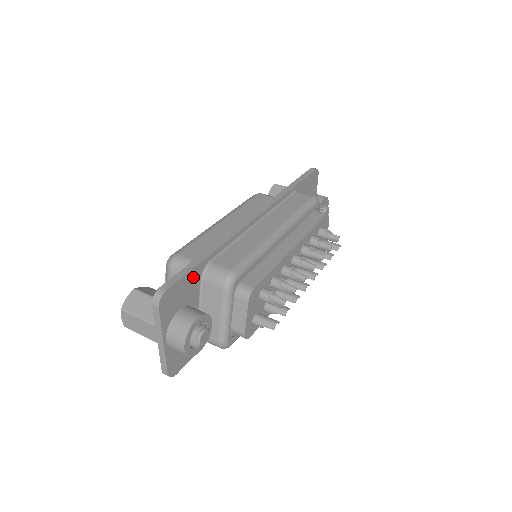
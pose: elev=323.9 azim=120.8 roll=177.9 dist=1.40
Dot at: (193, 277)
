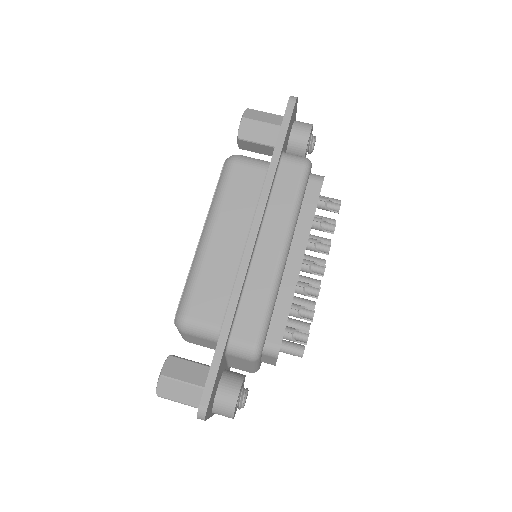
Dot at: (220, 366)
